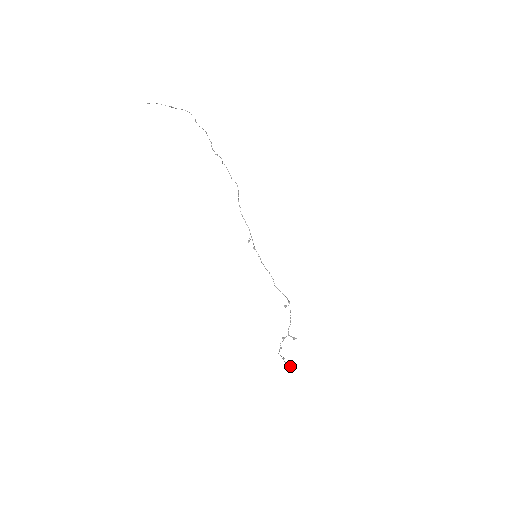
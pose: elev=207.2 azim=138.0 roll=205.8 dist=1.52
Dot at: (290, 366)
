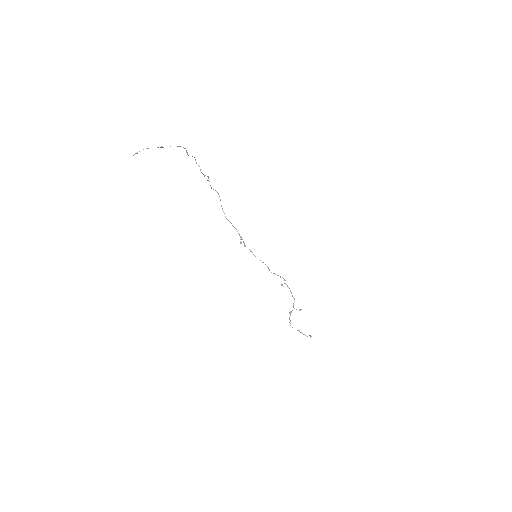
Dot at: occluded
